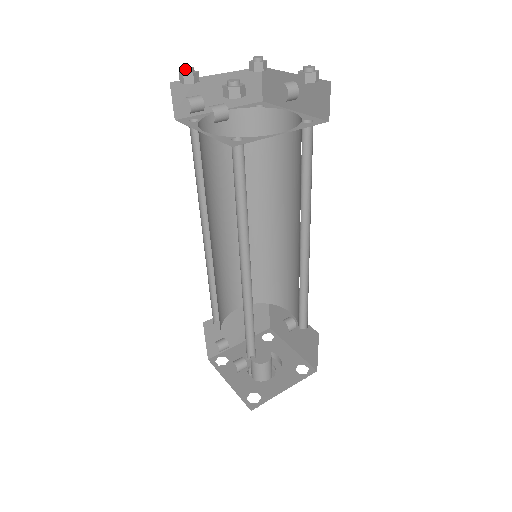
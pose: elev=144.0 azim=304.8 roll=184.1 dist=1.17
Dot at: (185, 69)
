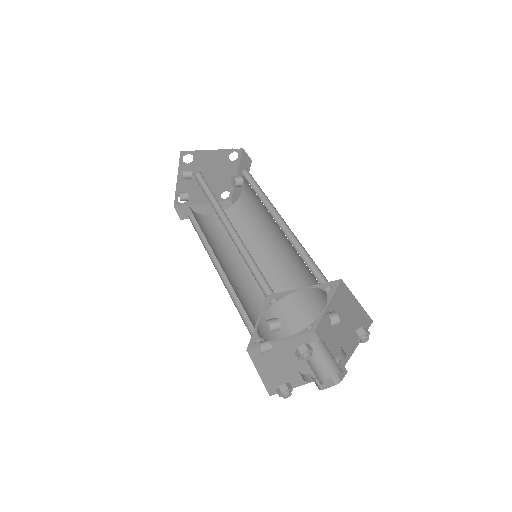
Dot at: occluded
